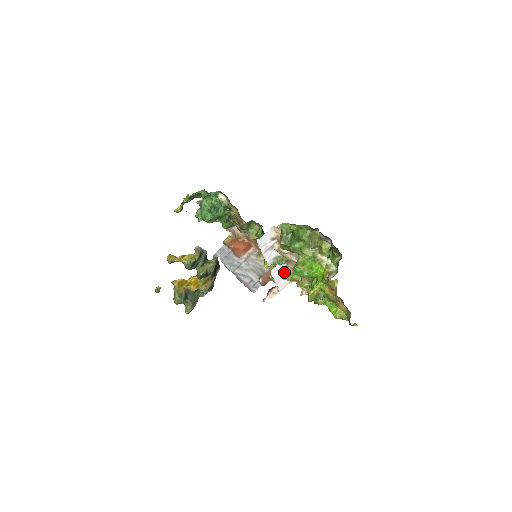
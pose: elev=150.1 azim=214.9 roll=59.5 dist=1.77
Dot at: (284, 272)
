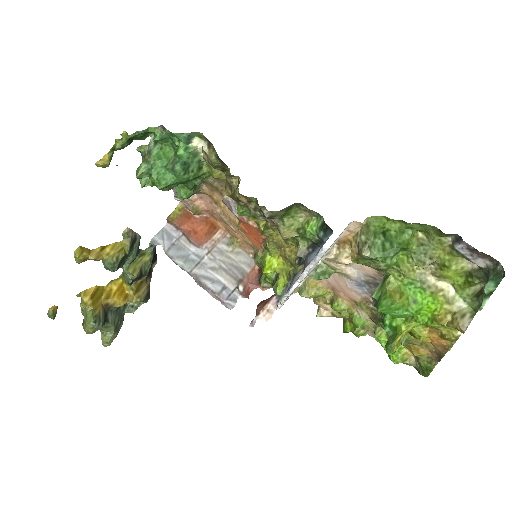
Dot at: (300, 283)
